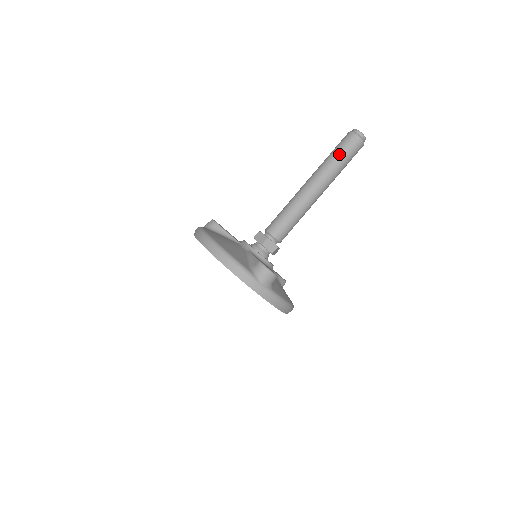
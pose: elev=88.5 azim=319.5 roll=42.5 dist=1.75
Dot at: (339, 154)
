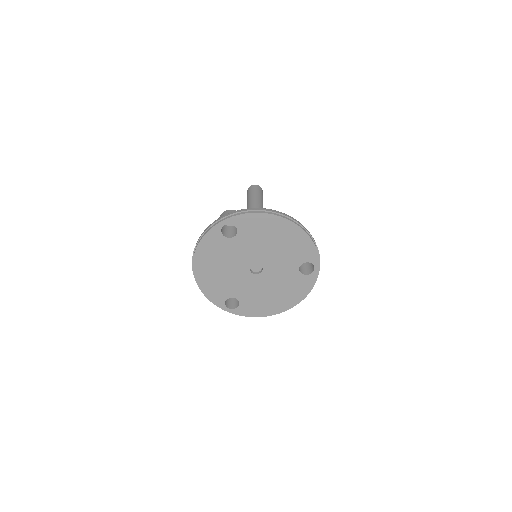
Dot at: (248, 197)
